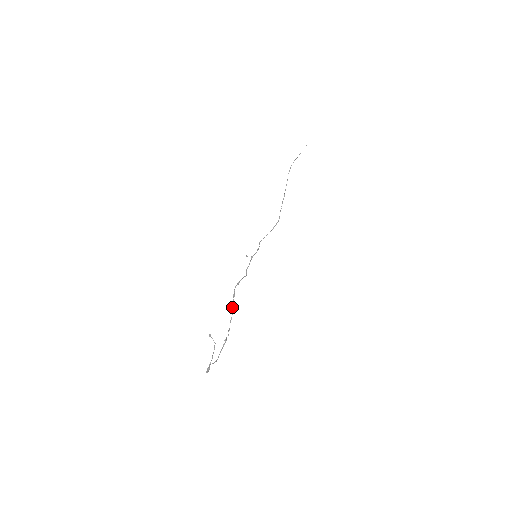
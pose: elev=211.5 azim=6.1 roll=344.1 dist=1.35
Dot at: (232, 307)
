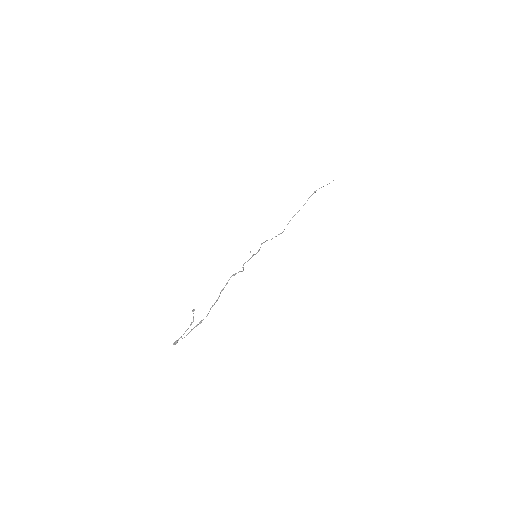
Dot at: (220, 293)
